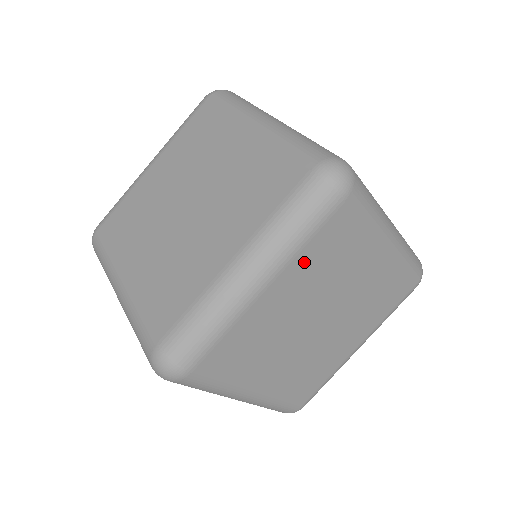
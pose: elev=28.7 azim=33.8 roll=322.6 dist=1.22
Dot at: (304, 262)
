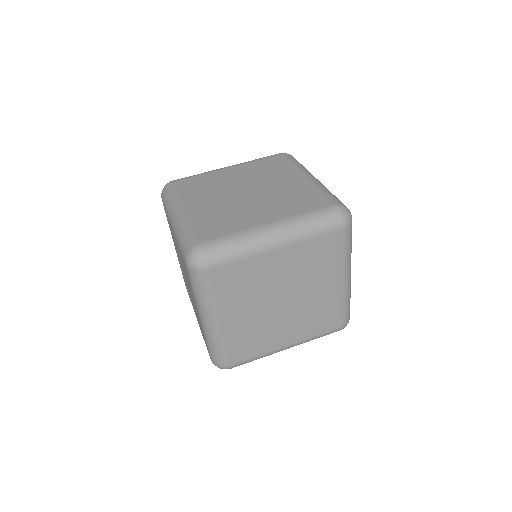
Dot at: (303, 249)
